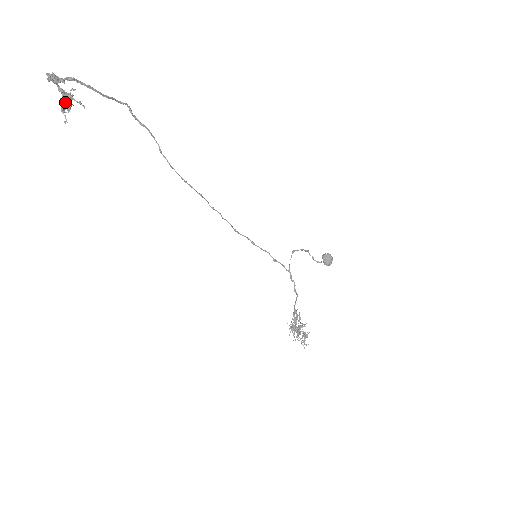
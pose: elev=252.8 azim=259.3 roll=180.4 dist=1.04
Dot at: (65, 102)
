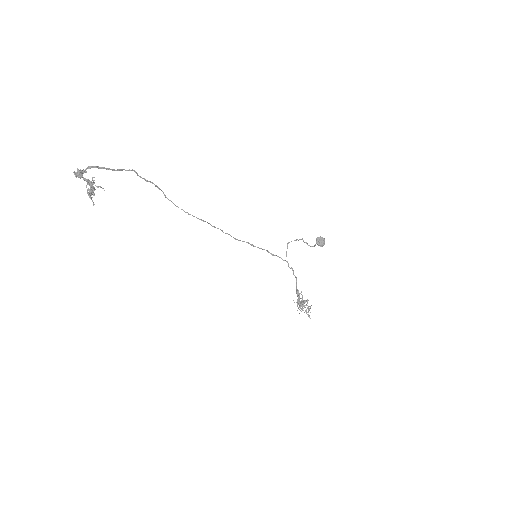
Dot at: (90, 190)
